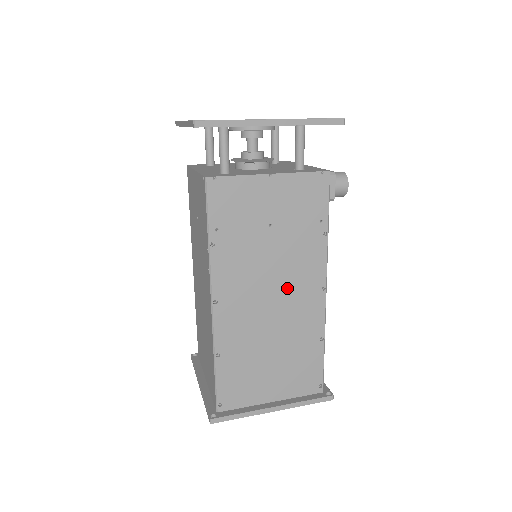
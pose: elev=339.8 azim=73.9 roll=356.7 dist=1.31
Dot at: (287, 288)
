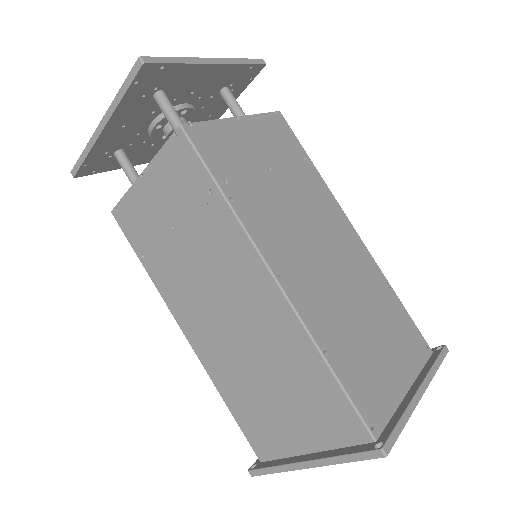
Dot at: (326, 236)
